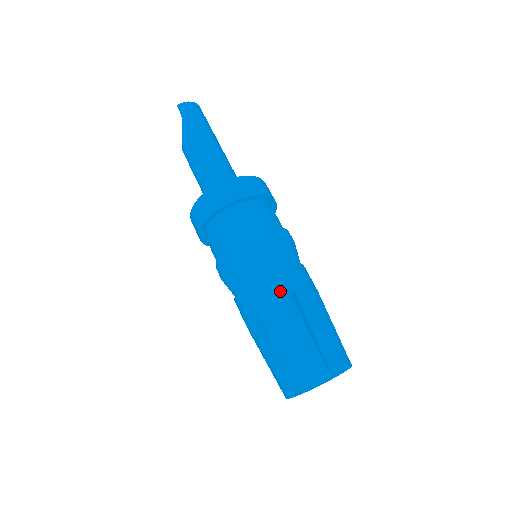
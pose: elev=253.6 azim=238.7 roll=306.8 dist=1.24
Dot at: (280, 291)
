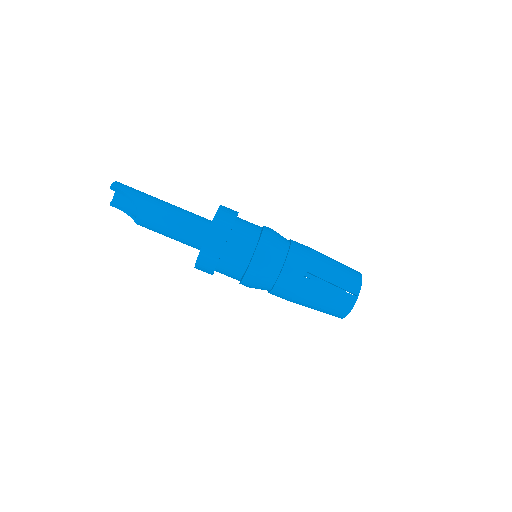
Dot at: (307, 252)
